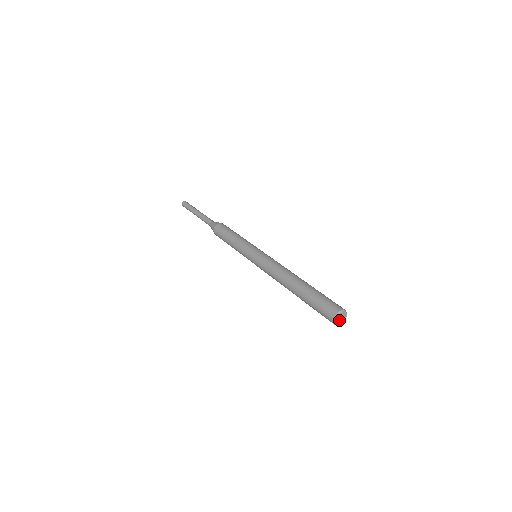
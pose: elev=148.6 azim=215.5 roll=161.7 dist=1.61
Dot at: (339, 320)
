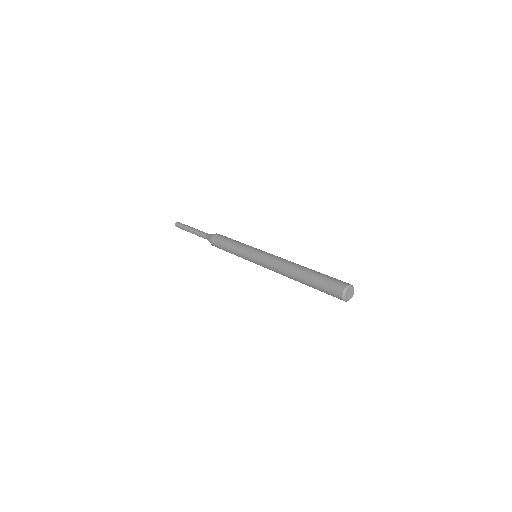
Dot at: (348, 293)
